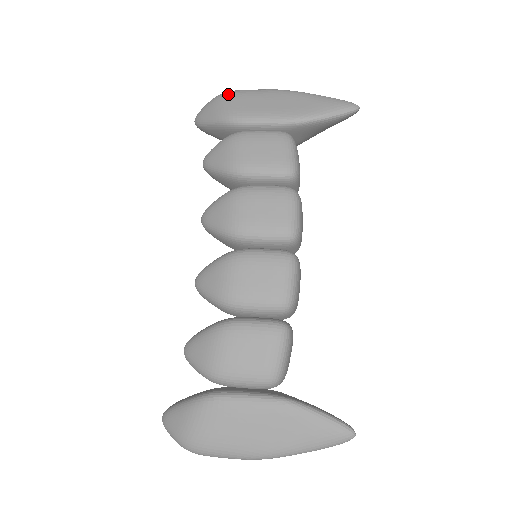
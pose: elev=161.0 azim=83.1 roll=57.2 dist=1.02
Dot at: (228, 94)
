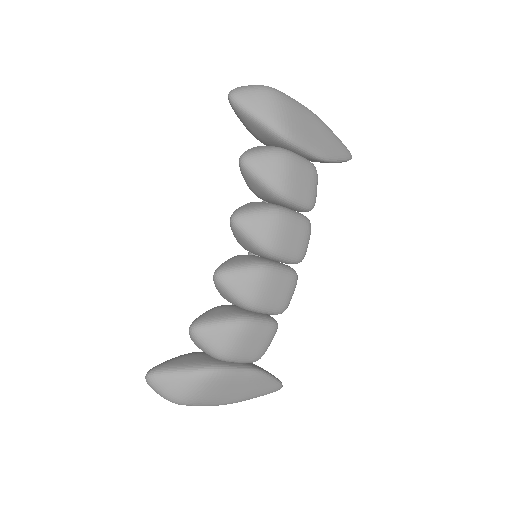
Dot at: (280, 97)
